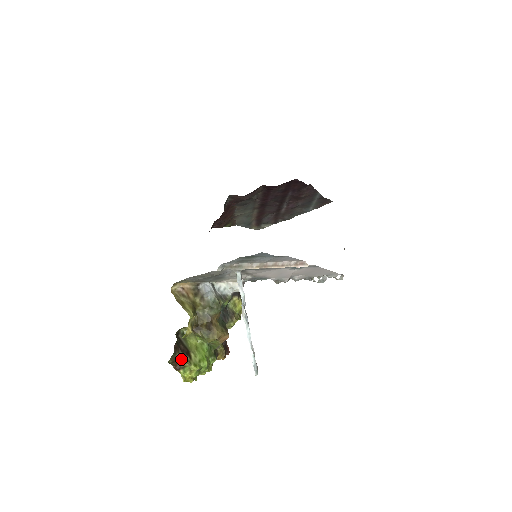
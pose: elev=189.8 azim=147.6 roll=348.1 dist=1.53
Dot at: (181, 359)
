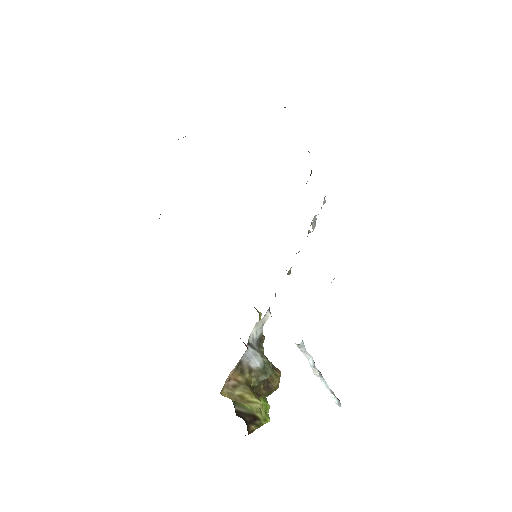
Dot at: (253, 429)
